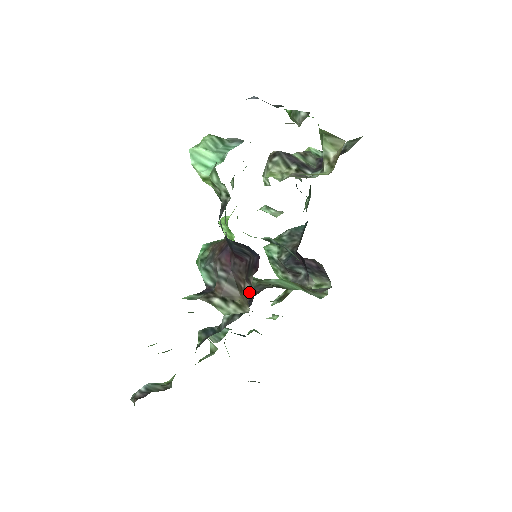
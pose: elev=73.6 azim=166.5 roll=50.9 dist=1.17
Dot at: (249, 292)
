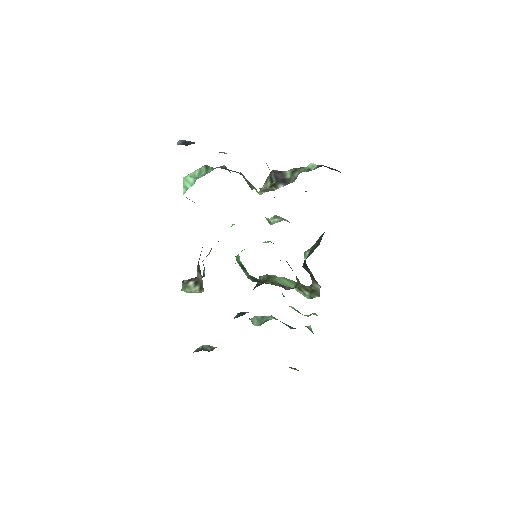
Dot at: occluded
